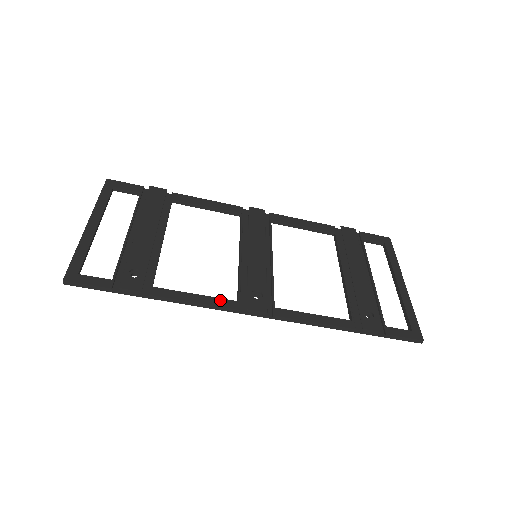
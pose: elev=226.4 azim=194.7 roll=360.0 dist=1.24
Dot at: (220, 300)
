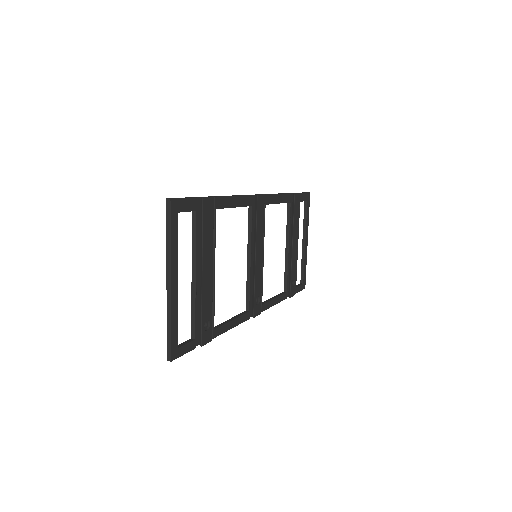
Dot at: (242, 317)
